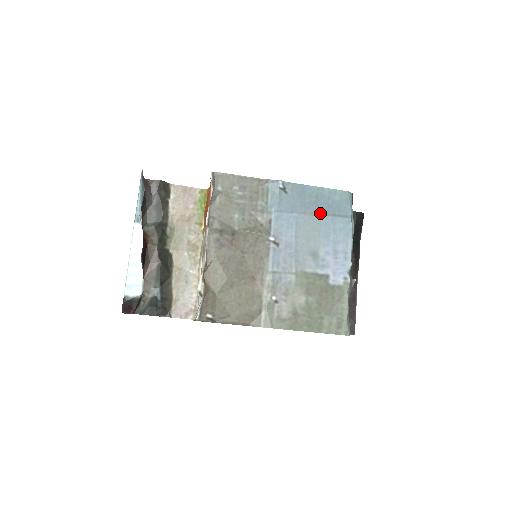
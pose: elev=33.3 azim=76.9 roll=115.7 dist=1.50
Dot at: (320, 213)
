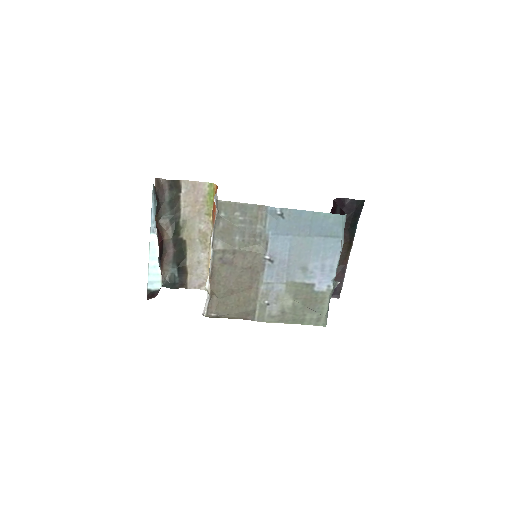
Dot at: (313, 235)
